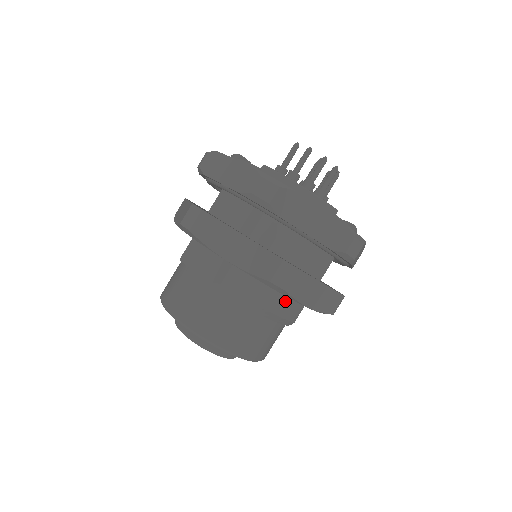
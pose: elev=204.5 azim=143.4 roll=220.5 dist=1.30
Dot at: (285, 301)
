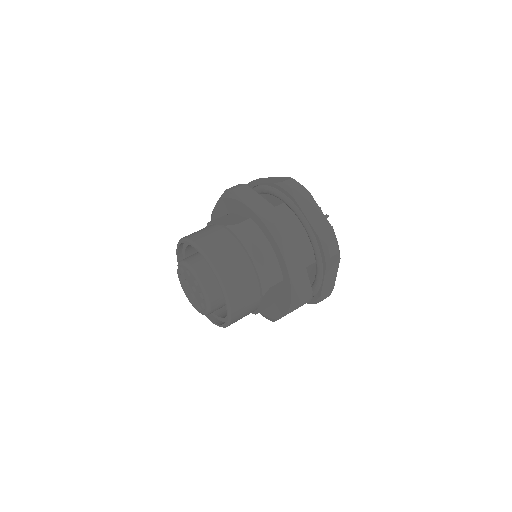
Dot at: (273, 259)
